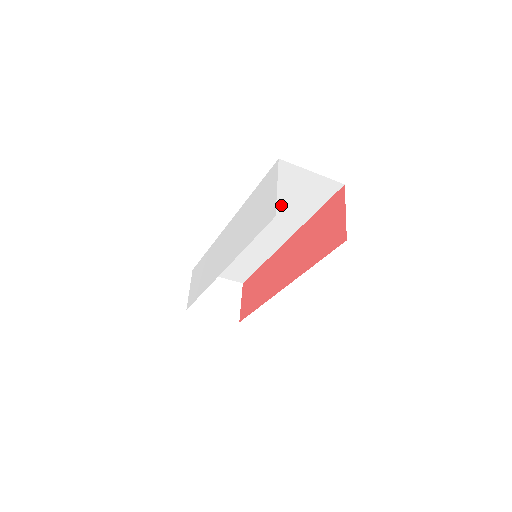
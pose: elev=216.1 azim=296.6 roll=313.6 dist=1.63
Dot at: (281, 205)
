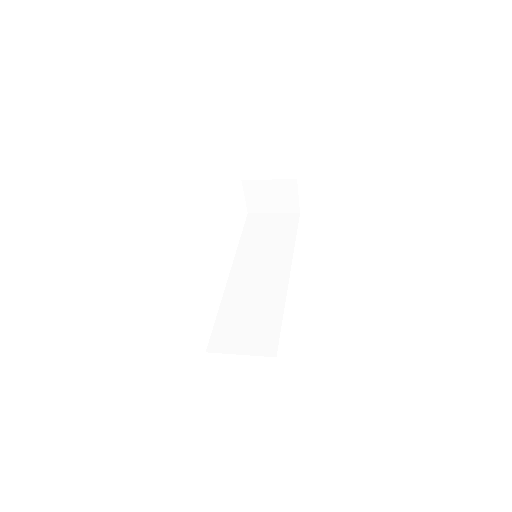
Dot at: occluded
